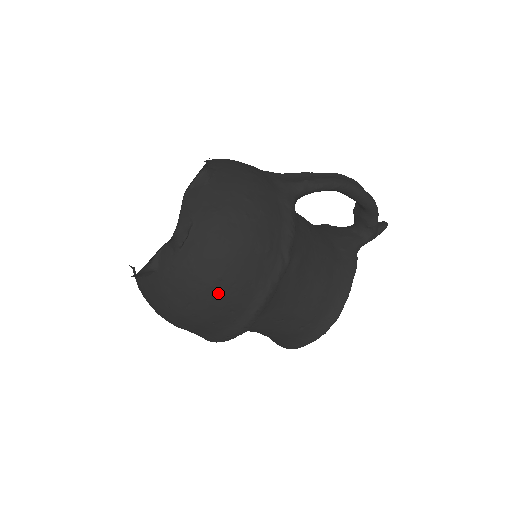
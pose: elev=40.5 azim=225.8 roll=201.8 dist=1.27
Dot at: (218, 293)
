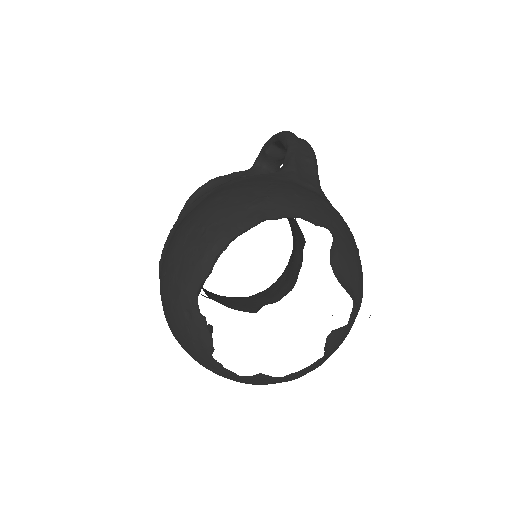
Dot at: occluded
